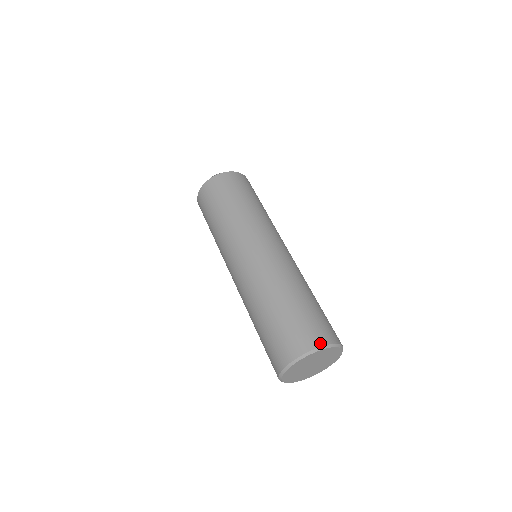
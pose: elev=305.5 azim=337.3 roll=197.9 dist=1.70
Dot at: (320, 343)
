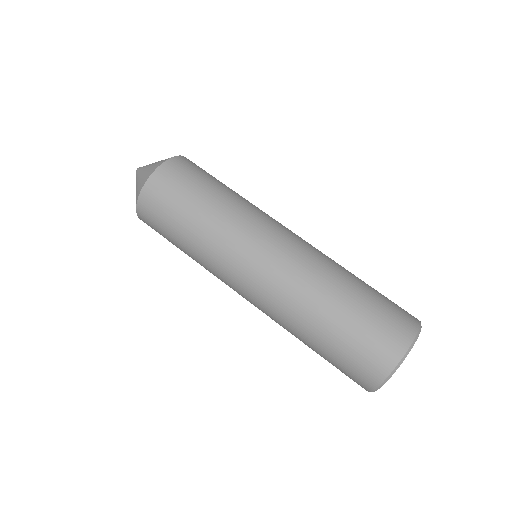
Dot at: (381, 377)
